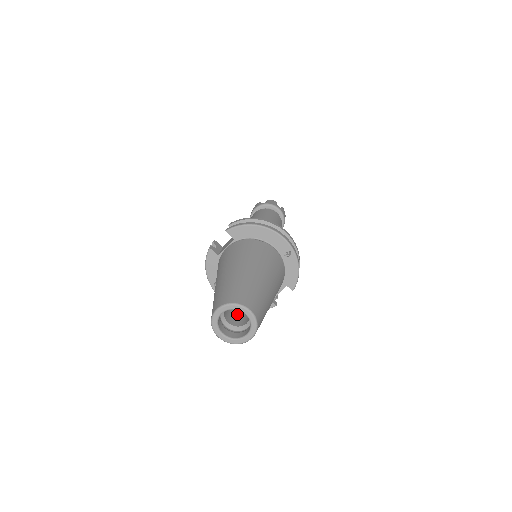
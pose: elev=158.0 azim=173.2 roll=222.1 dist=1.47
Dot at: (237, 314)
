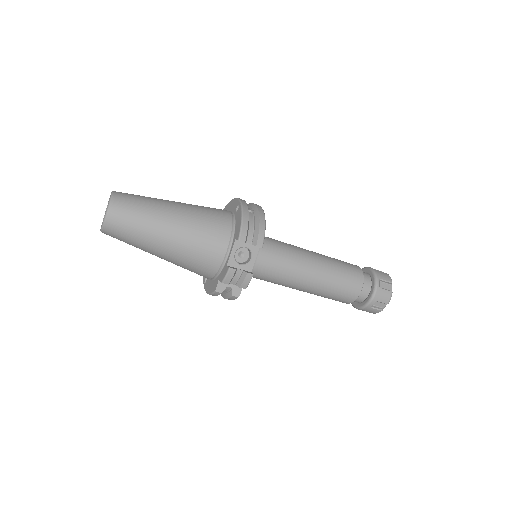
Dot at: occluded
